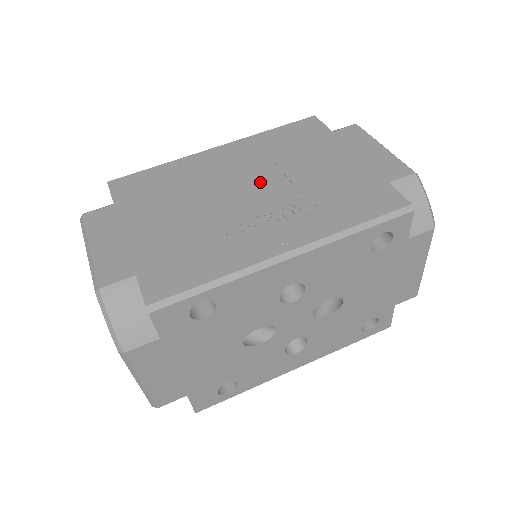
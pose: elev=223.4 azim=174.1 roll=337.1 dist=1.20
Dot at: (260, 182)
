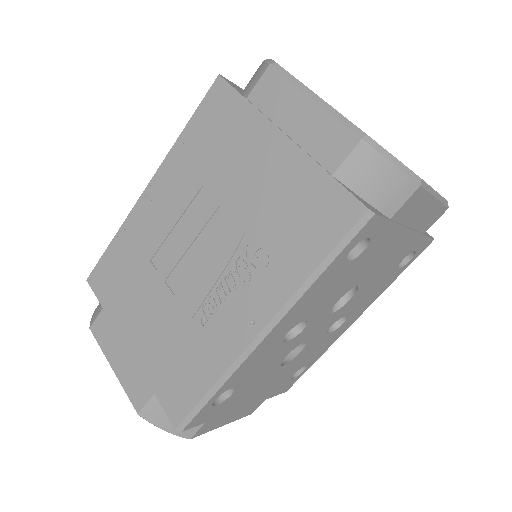
Dot at: (203, 230)
